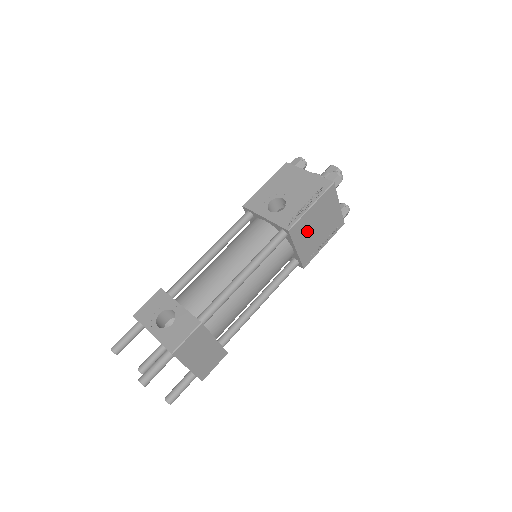
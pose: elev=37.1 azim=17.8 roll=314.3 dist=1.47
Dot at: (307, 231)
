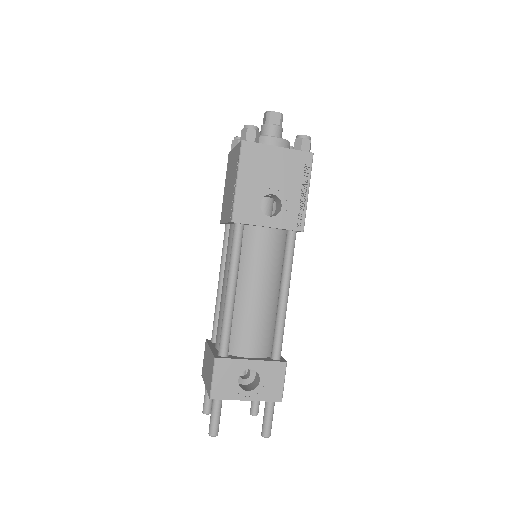
Dot at: occluded
